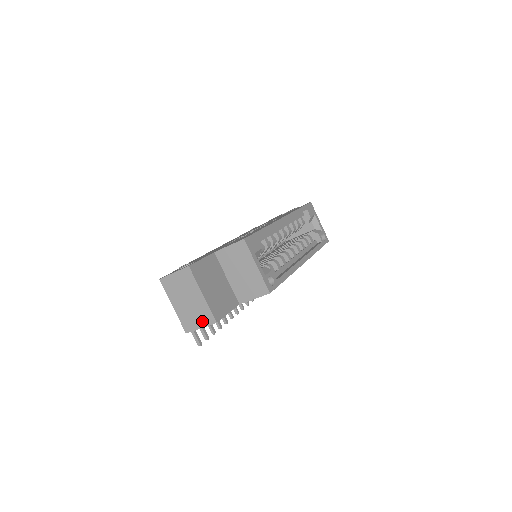
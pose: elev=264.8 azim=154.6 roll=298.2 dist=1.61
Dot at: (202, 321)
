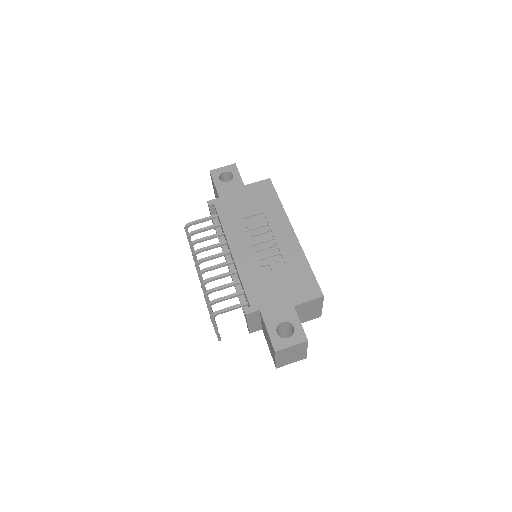
Dot at: (295, 360)
